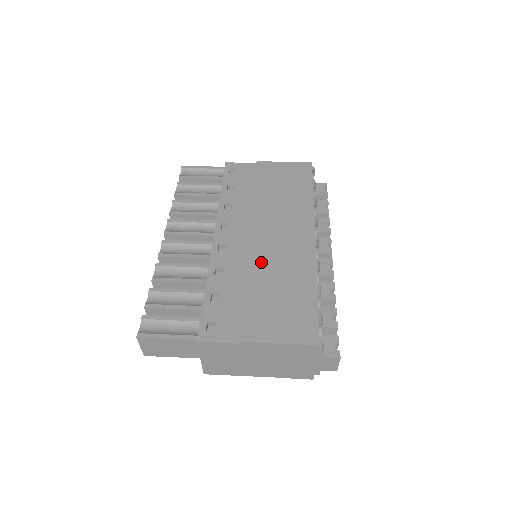
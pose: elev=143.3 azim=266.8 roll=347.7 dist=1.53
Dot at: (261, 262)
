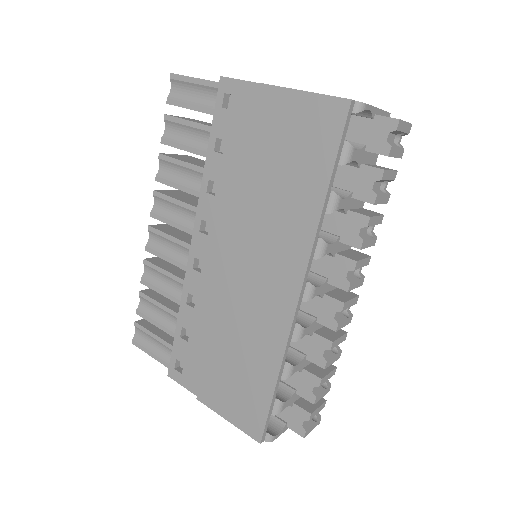
Dot at: (229, 309)
